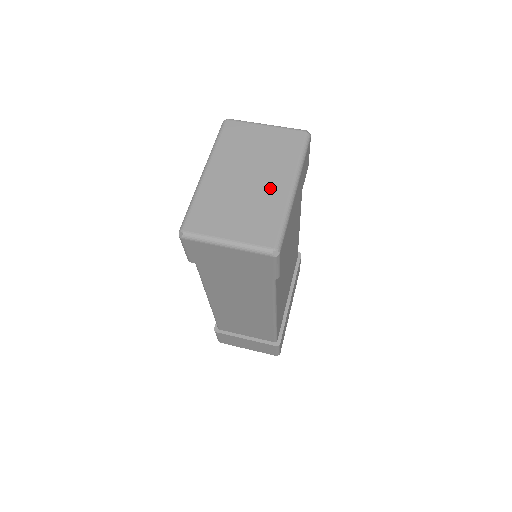
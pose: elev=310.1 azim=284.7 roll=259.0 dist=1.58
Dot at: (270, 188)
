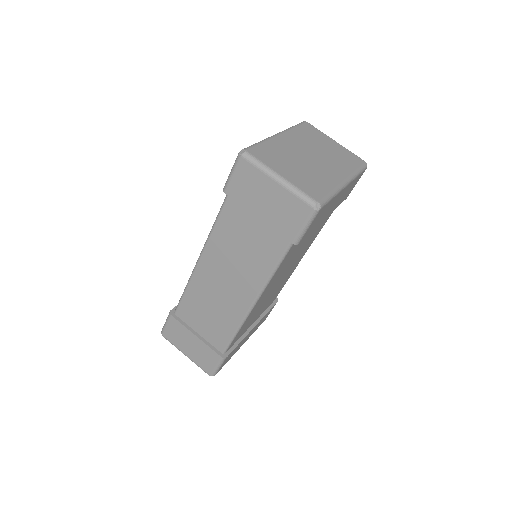
Dot at: (327, 171)
